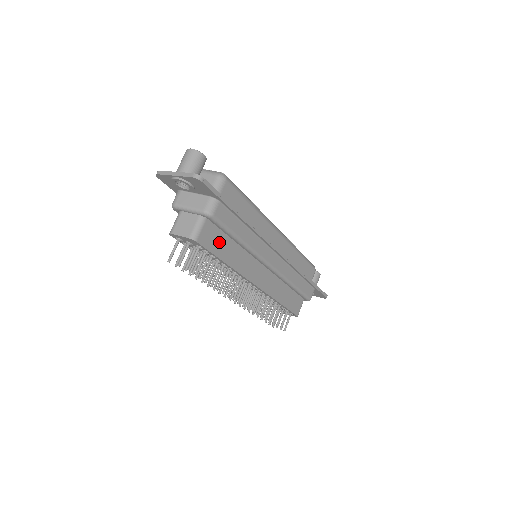
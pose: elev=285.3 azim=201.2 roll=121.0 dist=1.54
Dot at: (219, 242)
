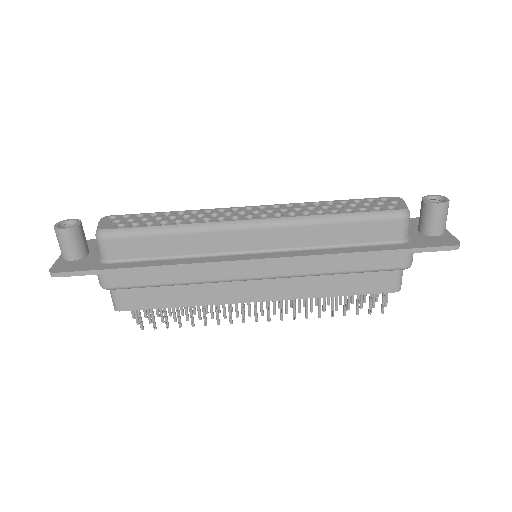
Dot at: (153, 295)
